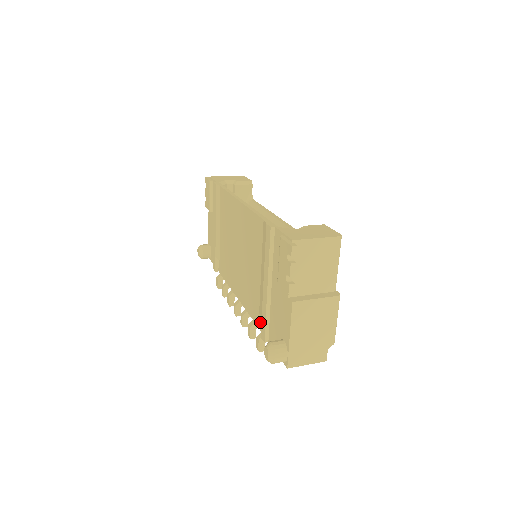
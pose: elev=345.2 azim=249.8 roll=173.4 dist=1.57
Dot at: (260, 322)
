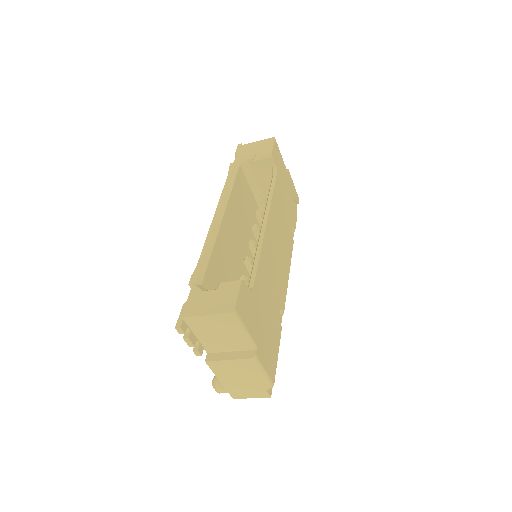
Dot at: occluded
